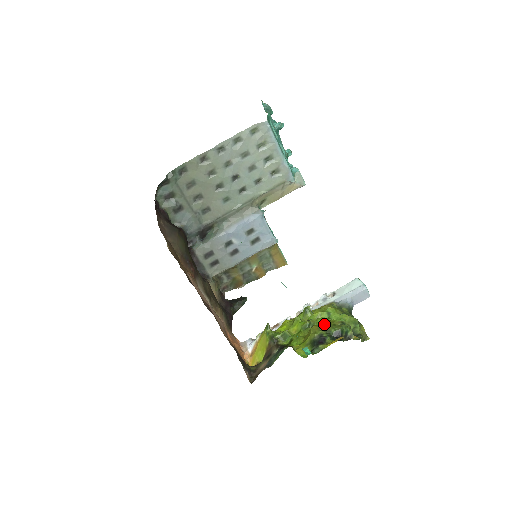
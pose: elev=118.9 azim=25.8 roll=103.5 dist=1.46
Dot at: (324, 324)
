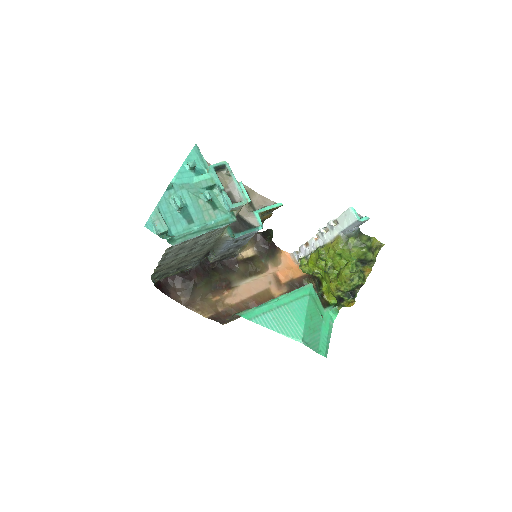
Dot at: (339, 266)
